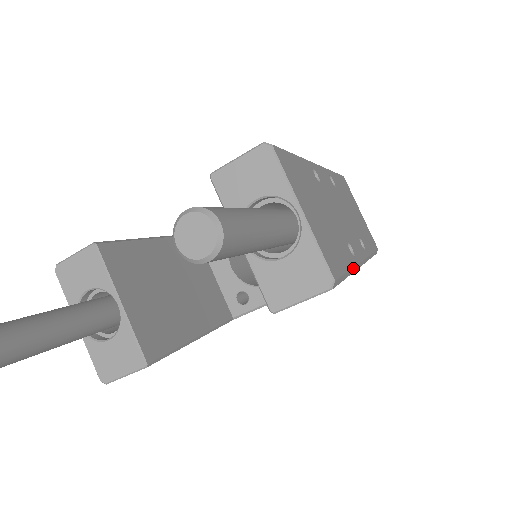
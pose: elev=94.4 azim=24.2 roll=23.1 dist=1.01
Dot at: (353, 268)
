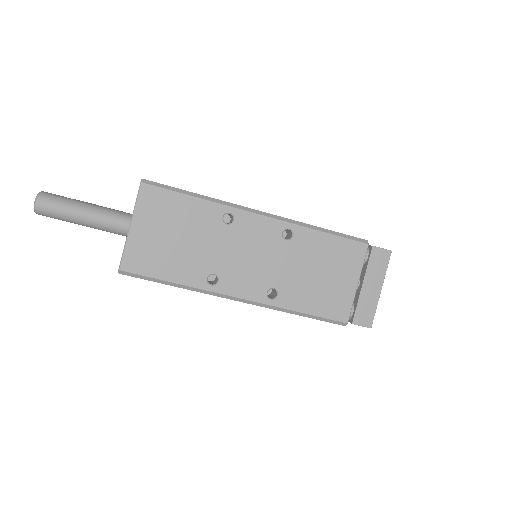
Dot at: (190, 287)
